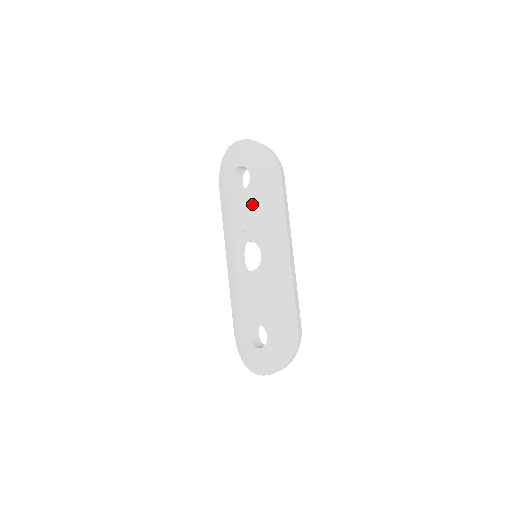
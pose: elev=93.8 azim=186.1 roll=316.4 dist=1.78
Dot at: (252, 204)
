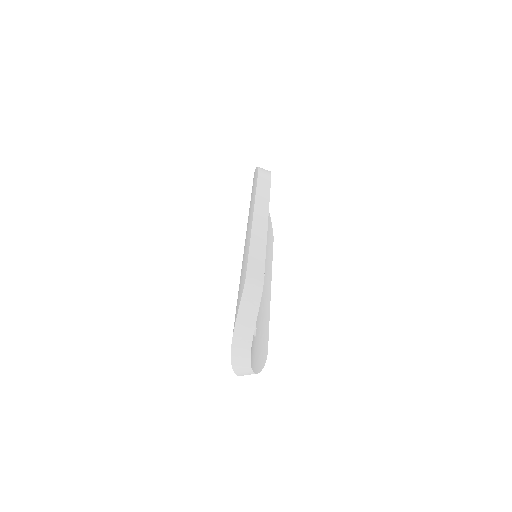
Dot at: occluded
